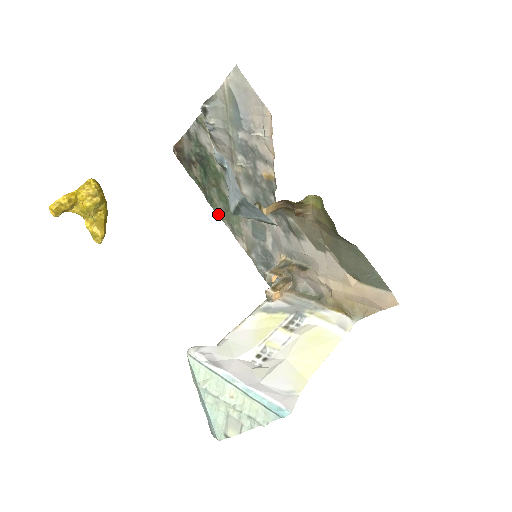
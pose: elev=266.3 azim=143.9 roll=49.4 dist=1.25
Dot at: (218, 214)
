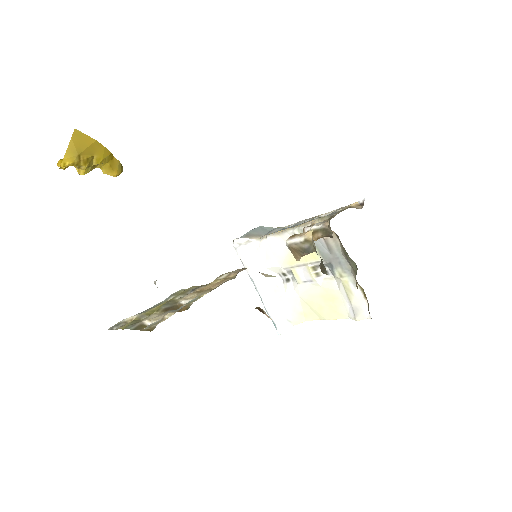
Dot at: occluded
